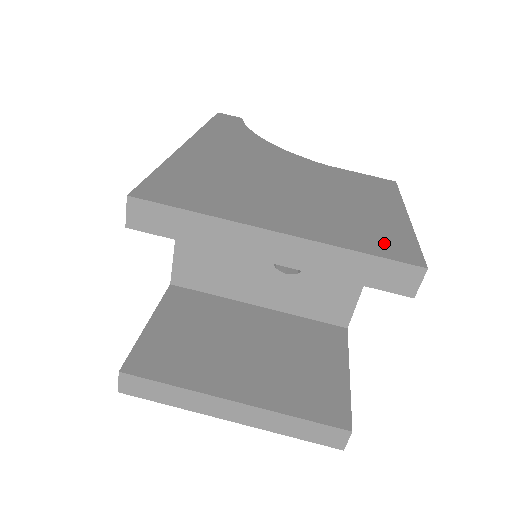
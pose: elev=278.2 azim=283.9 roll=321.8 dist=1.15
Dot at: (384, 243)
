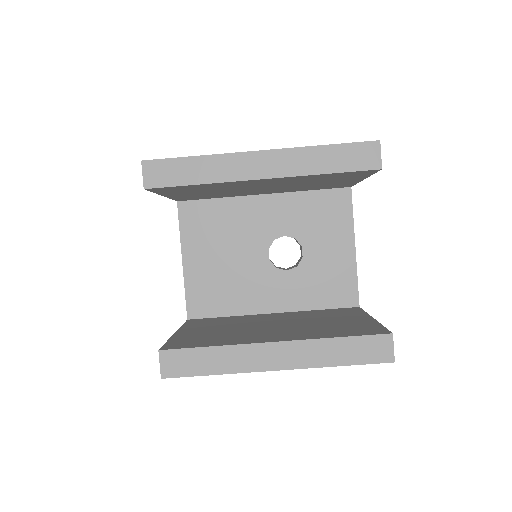
Dot at: occluded
